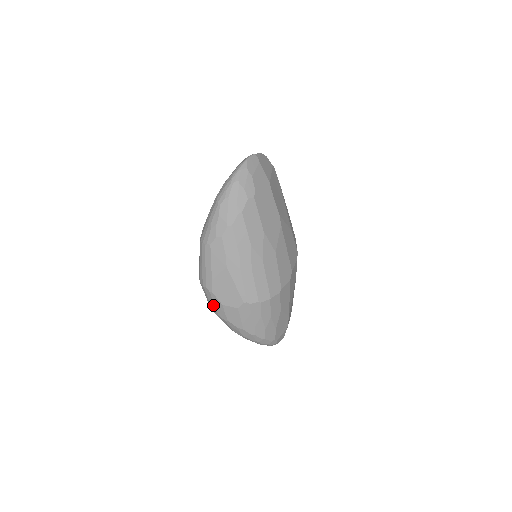
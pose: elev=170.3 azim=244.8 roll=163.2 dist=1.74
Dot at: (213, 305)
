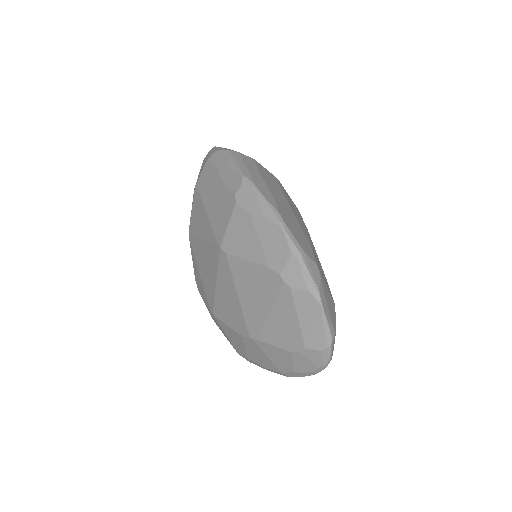
Dot at: occluded
